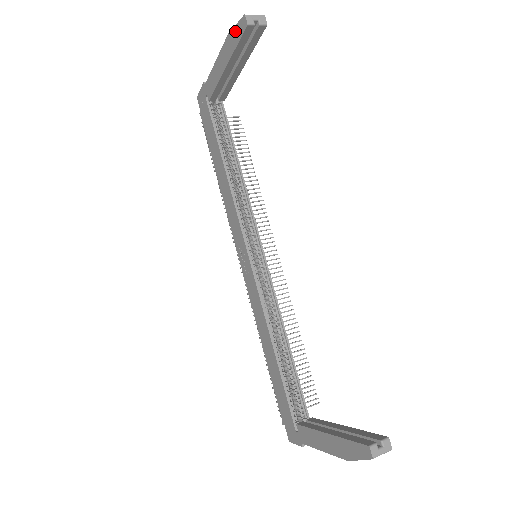
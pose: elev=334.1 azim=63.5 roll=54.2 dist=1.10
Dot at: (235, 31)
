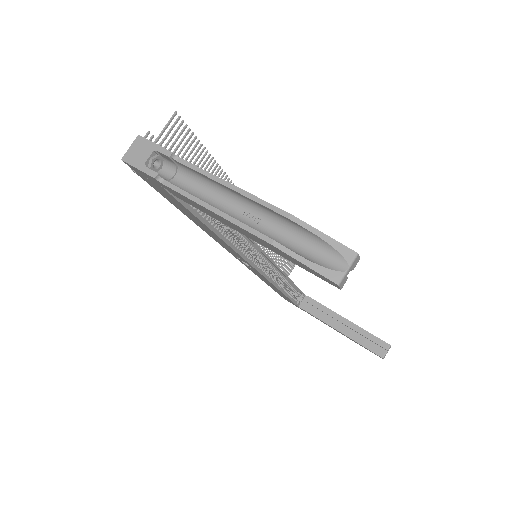
Dot at: (299, 263)
